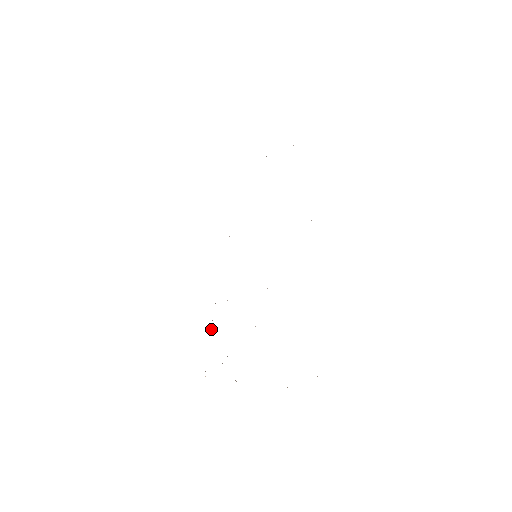
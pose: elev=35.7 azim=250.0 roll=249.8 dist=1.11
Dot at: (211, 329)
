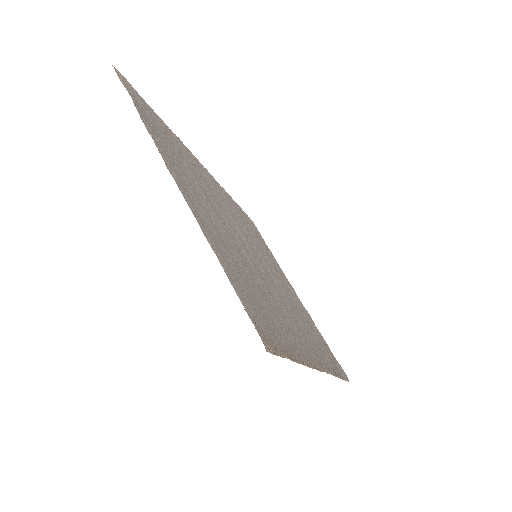
Dot at: (321, 336)
